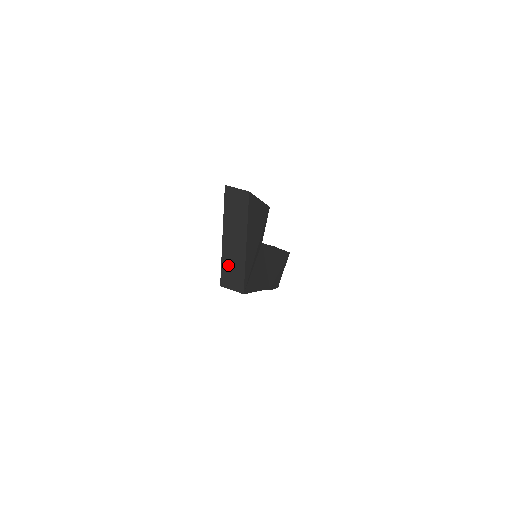
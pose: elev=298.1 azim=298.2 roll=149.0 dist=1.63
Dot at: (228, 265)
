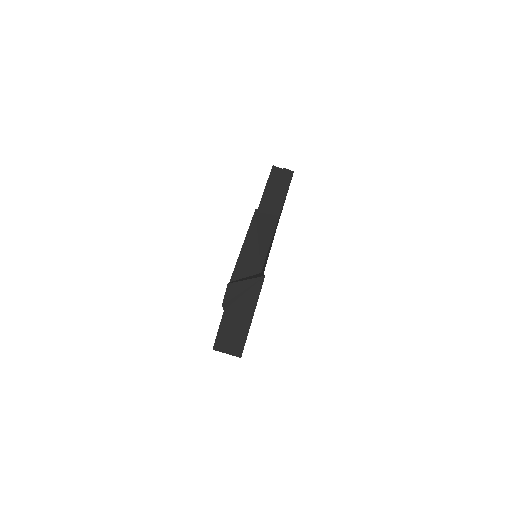
Dot at: occluded
